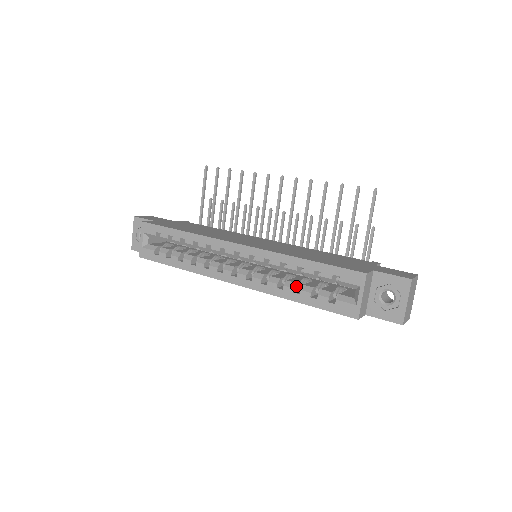
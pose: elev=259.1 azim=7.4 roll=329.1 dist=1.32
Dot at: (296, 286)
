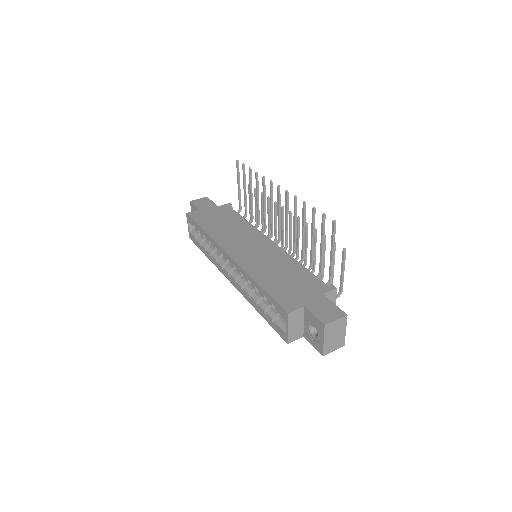
Dot at: (260, 300)
